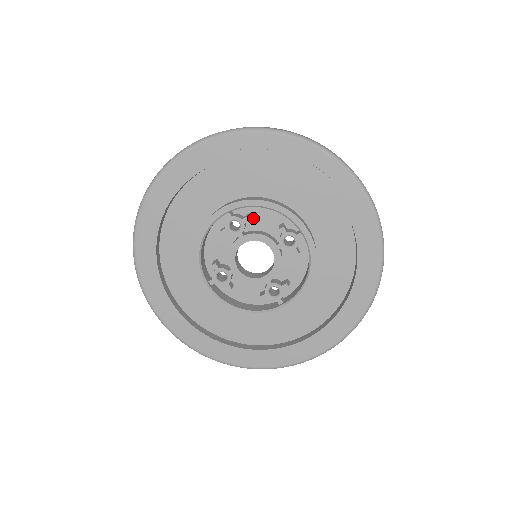
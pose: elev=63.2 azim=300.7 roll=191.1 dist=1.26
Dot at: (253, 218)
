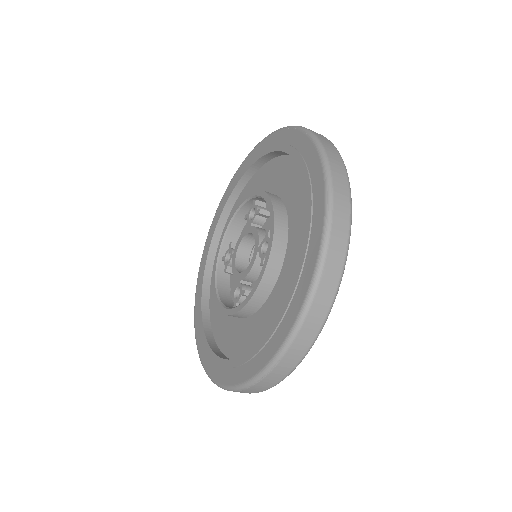
Dot at: occluded
